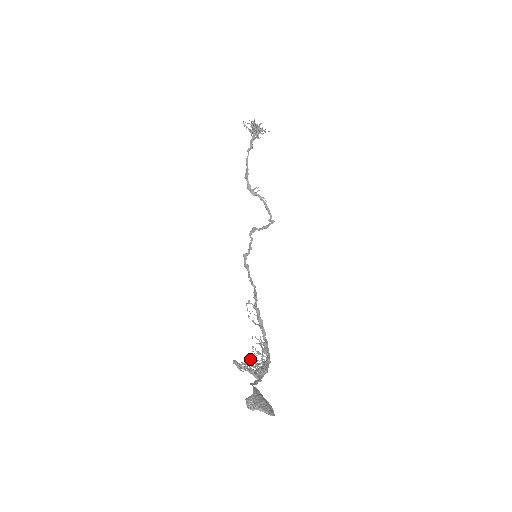
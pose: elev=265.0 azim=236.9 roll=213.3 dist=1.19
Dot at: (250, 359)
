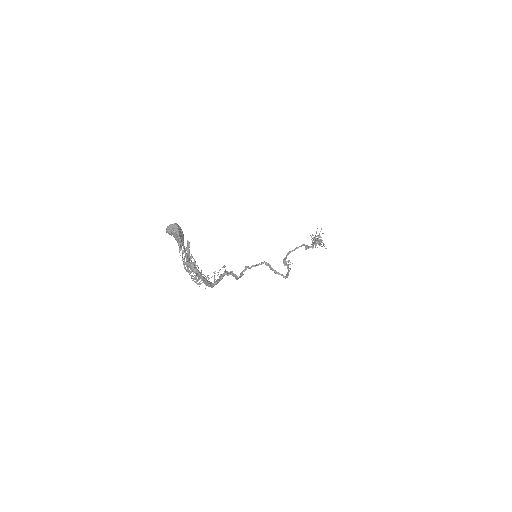
Dot at: occluded
